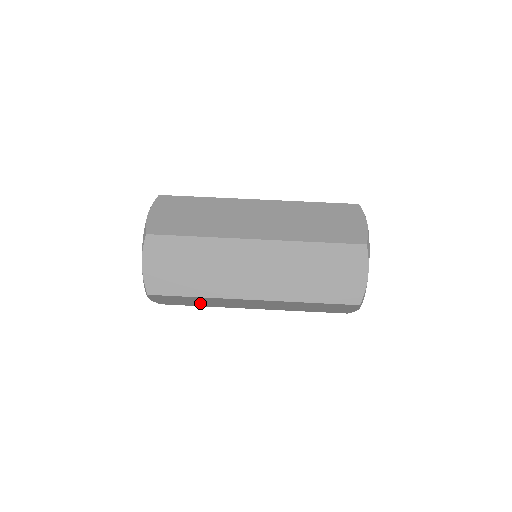
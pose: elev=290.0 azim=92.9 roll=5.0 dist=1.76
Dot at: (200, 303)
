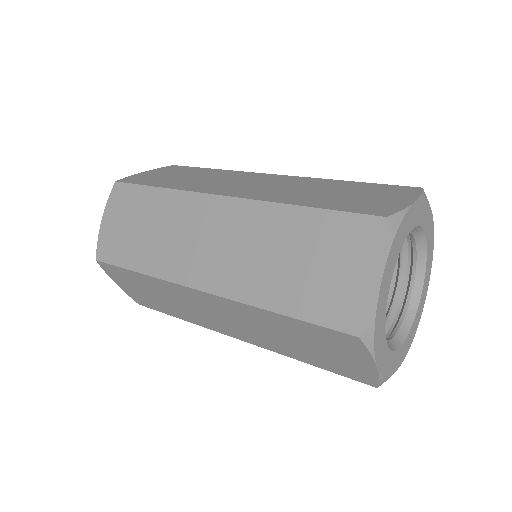
Dot at: (145, 243)
